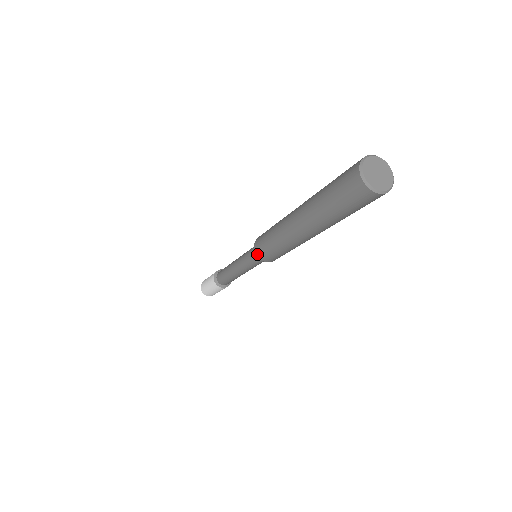
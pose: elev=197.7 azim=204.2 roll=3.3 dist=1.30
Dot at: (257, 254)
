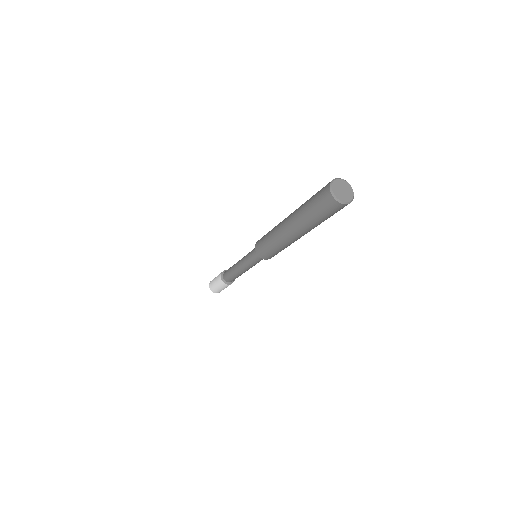
Dot at: (256, 245)
